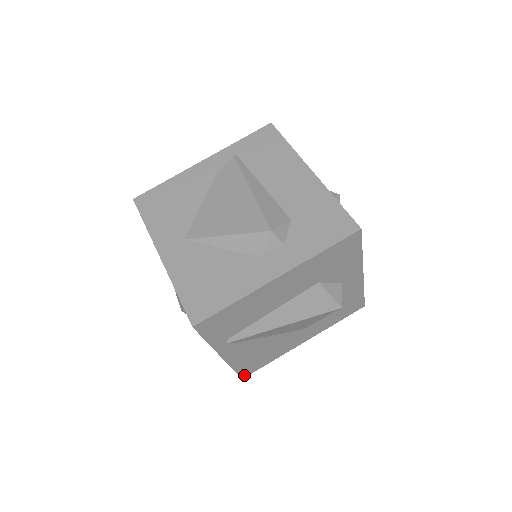
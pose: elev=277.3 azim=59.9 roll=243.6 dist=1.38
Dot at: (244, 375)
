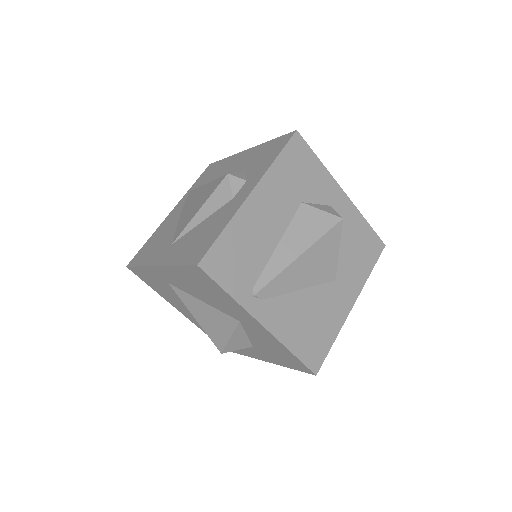
Dot at: (314, 367)
